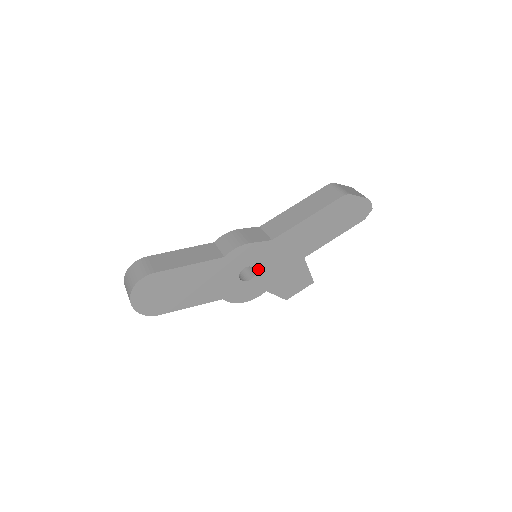
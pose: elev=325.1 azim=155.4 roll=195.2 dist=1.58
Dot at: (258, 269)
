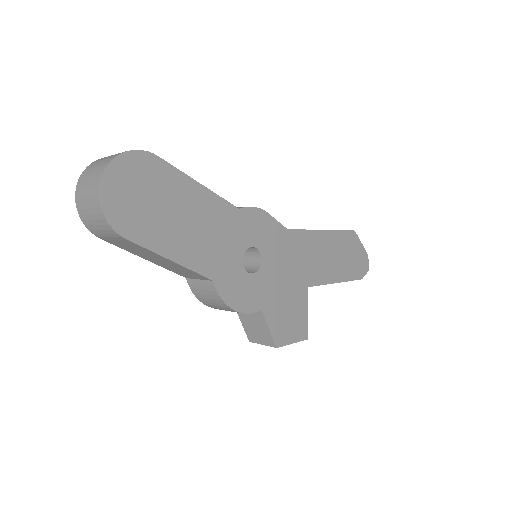
Dot at: (264, 263)
